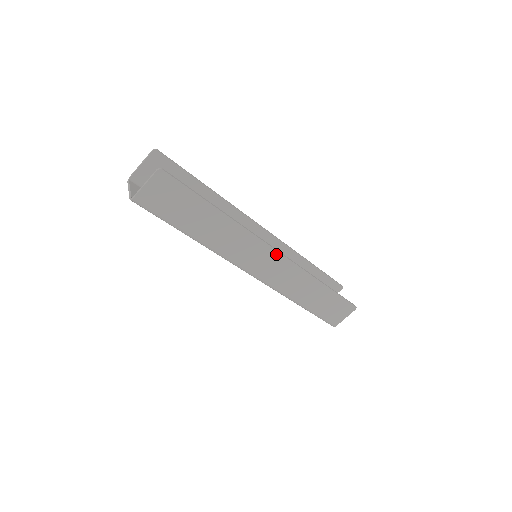
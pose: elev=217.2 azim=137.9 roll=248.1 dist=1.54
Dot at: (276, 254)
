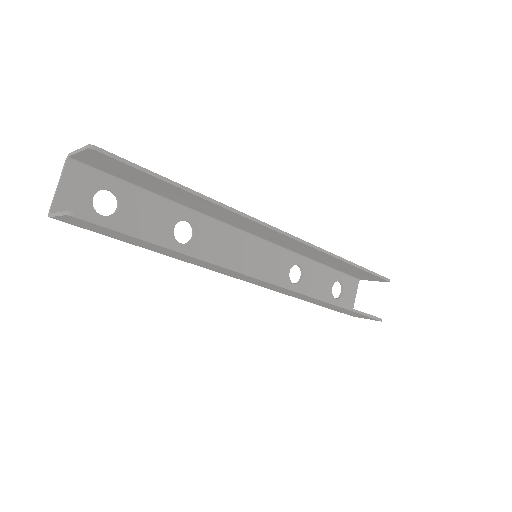
Dot at: (268, 283)
